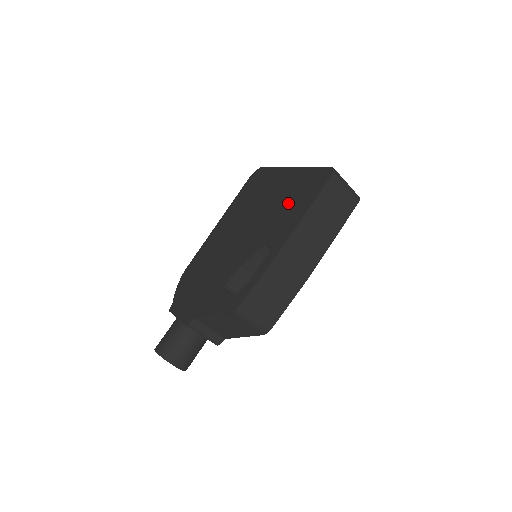
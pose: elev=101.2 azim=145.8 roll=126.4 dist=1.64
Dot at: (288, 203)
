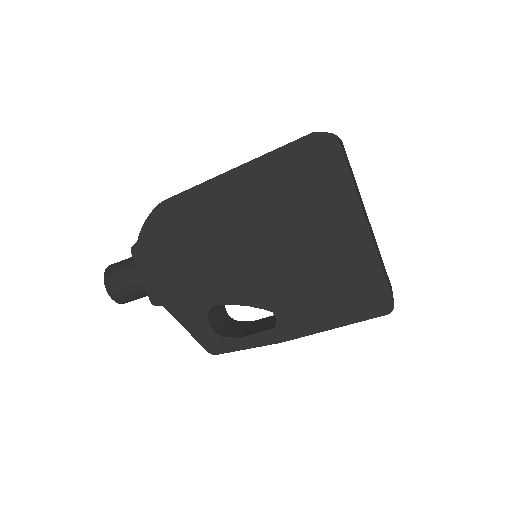
Dot at: (325, 285)
